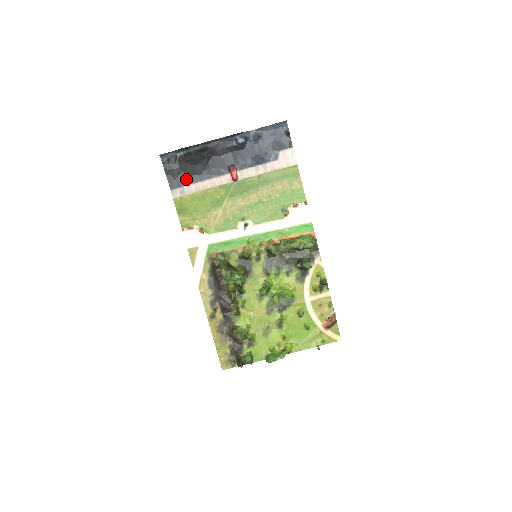
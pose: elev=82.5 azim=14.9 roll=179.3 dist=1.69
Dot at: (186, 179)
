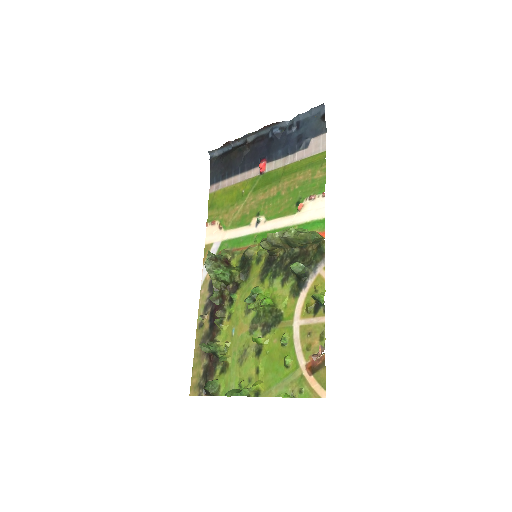
Dot at: (224, 175)
